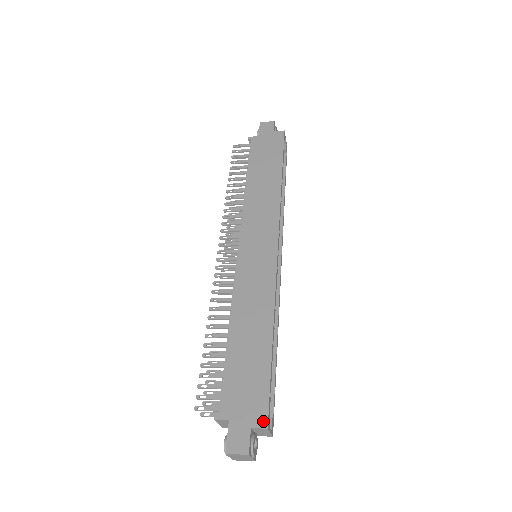
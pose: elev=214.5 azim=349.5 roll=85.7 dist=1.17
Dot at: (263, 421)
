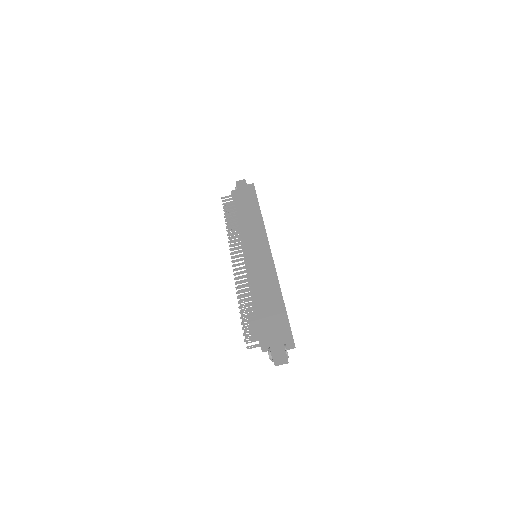
Dot at: (289, 334)
